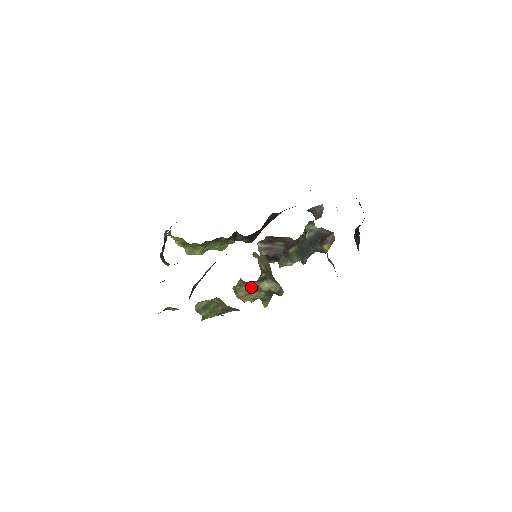
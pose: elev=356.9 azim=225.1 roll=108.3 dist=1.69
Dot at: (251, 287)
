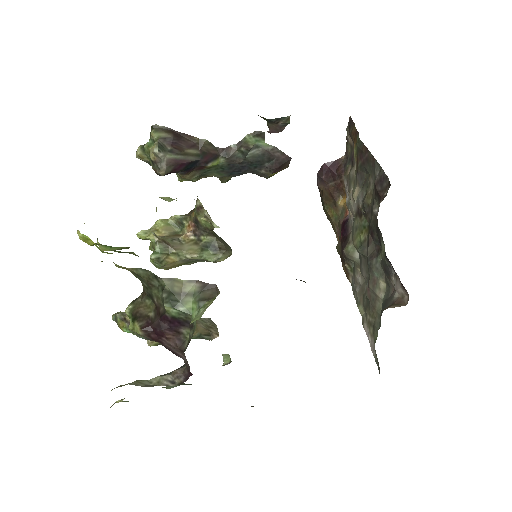
Dot at: (192, 259)
